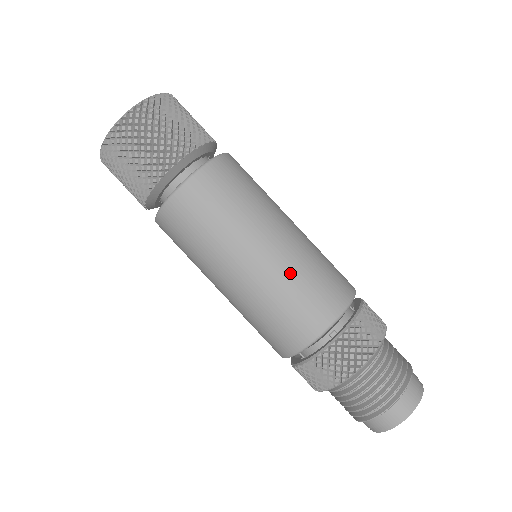
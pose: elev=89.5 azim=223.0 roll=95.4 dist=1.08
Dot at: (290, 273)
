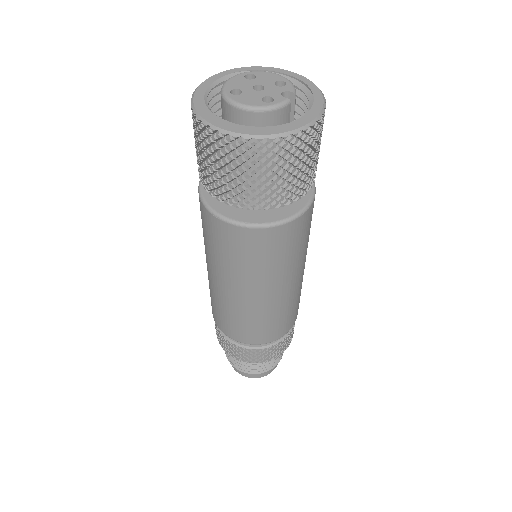
Dot at: (243, 313)
